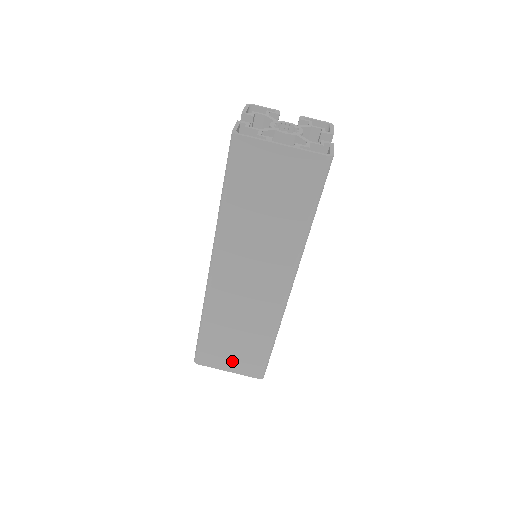
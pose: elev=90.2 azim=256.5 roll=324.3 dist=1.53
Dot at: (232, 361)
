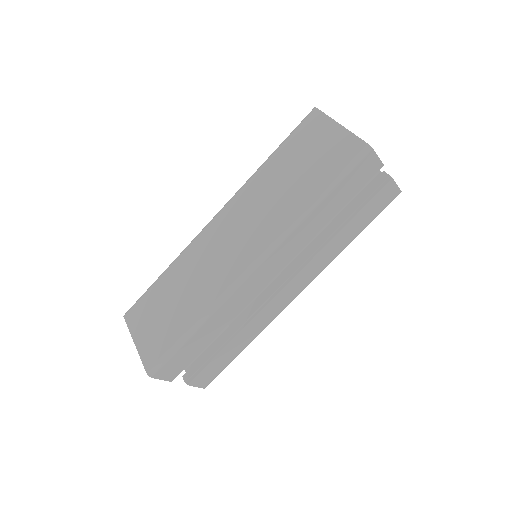
Dot at: (147, 331)
